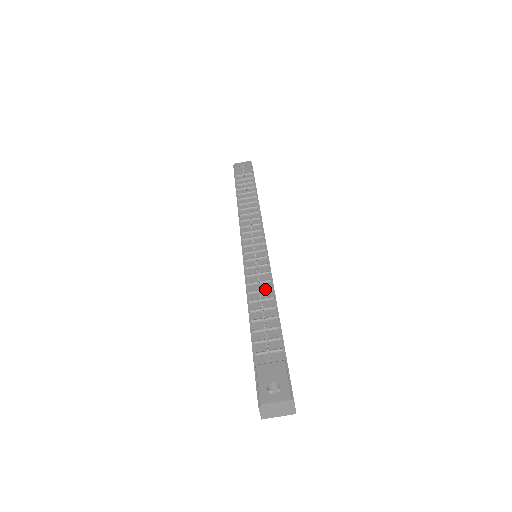
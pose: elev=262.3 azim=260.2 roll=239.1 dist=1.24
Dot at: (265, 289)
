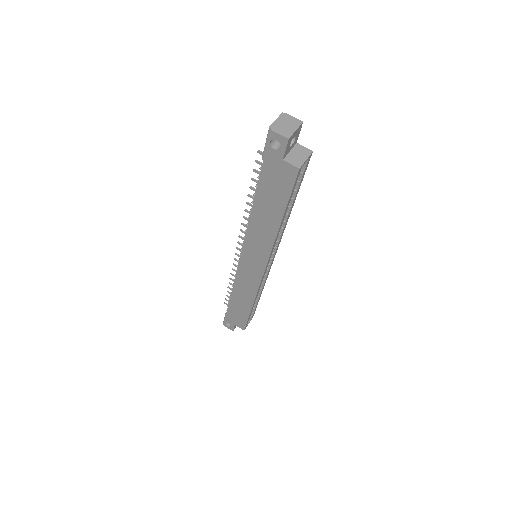
Dot at: occluded
